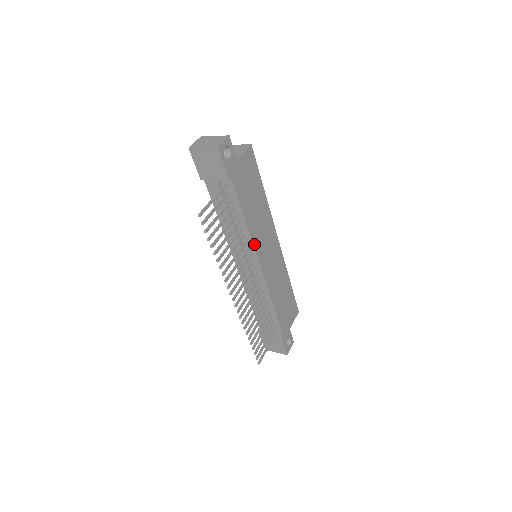
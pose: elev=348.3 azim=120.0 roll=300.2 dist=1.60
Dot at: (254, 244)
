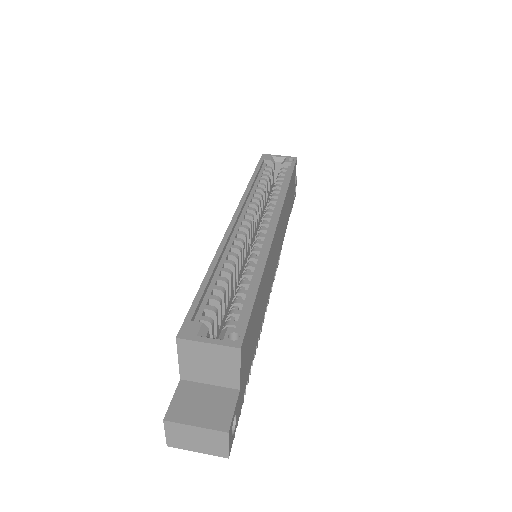
Dot at: (267, 301)
